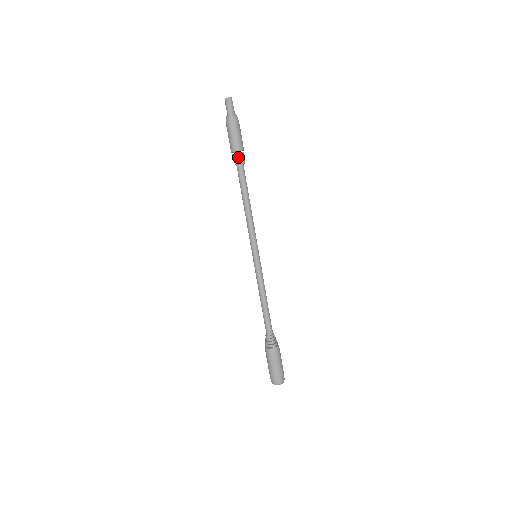
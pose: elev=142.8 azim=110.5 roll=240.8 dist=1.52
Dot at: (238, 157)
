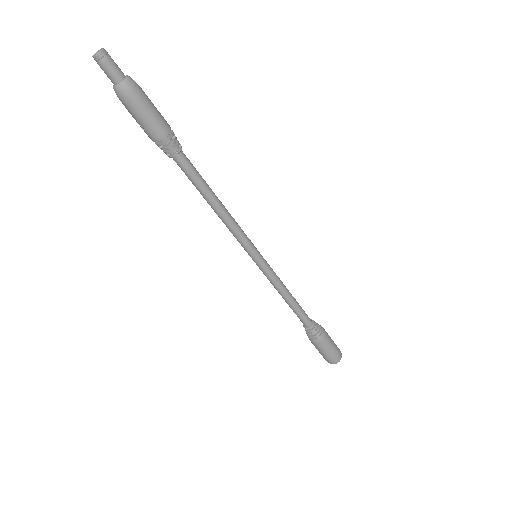
Dot at: (167, 147)
